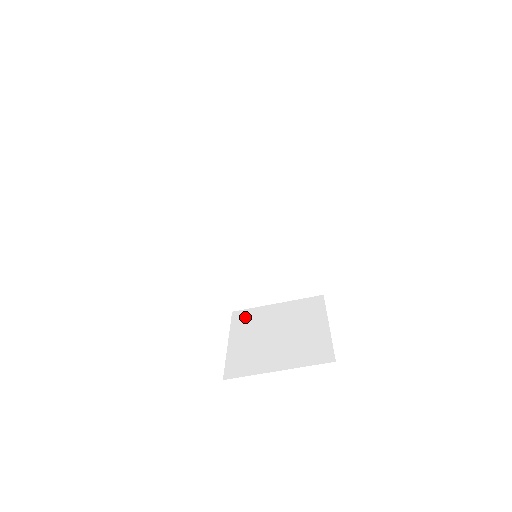
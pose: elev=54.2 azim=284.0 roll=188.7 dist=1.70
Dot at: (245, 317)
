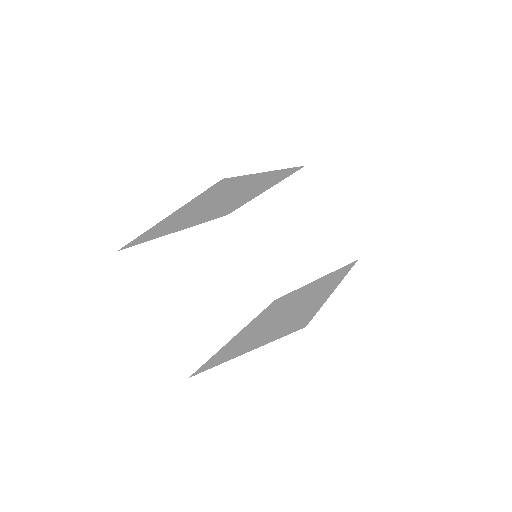
Dot at: (245, 221)
